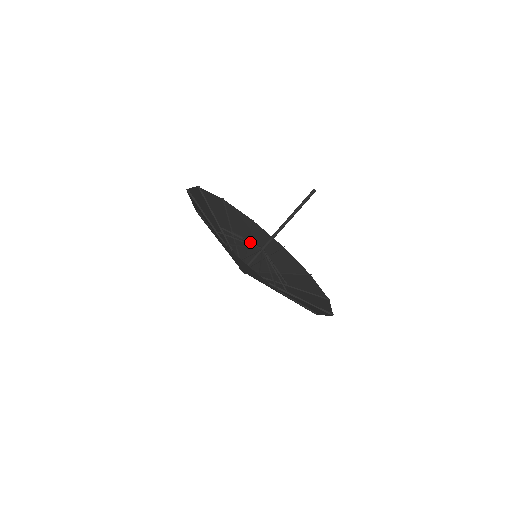
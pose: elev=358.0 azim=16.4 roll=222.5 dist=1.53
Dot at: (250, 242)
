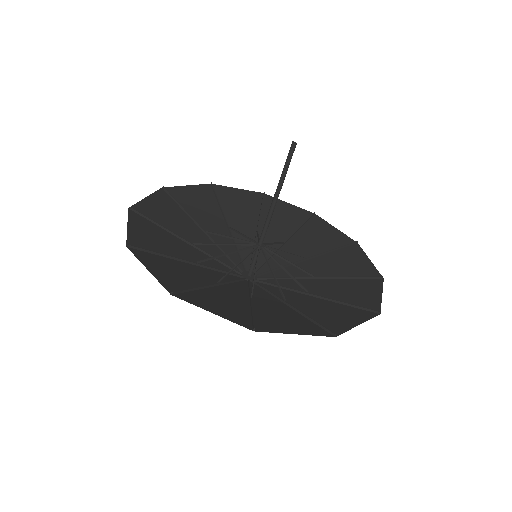
Dot at: (249, 238)
